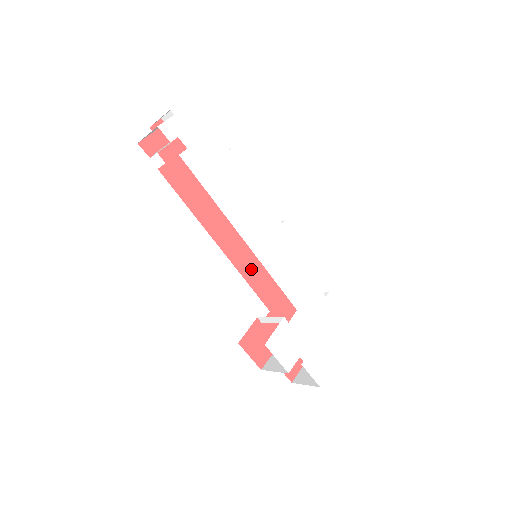
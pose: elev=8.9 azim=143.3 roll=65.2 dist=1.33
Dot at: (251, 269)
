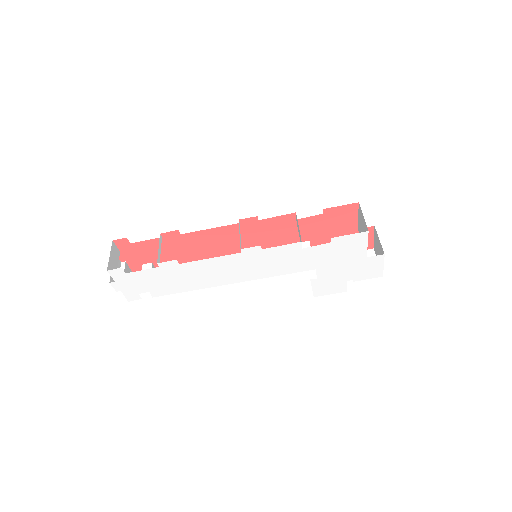
Dot at: (267, 240)
